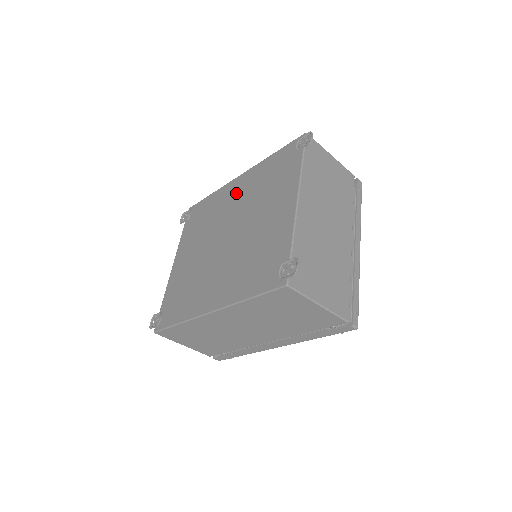
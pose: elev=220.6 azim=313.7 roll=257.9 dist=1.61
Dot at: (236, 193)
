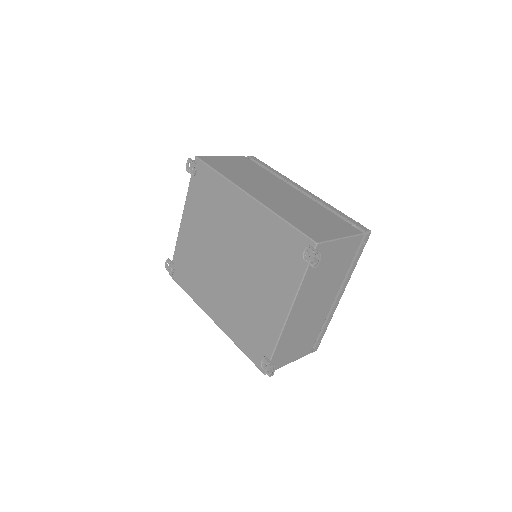
Dot at: (242, 218)
